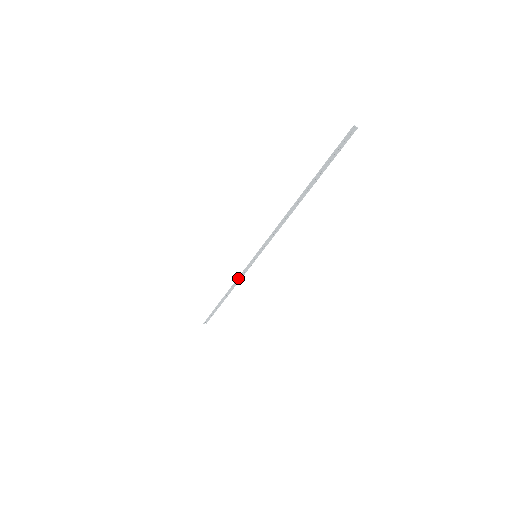
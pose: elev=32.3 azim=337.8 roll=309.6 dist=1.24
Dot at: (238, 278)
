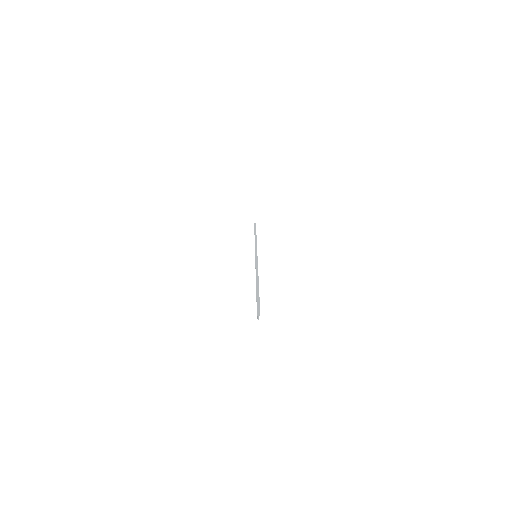
Dot at: occluded
